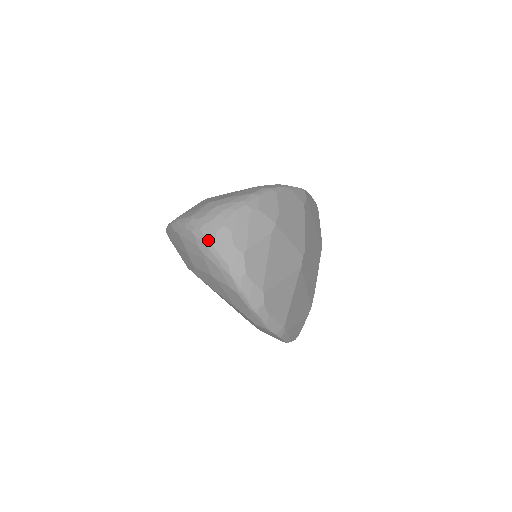
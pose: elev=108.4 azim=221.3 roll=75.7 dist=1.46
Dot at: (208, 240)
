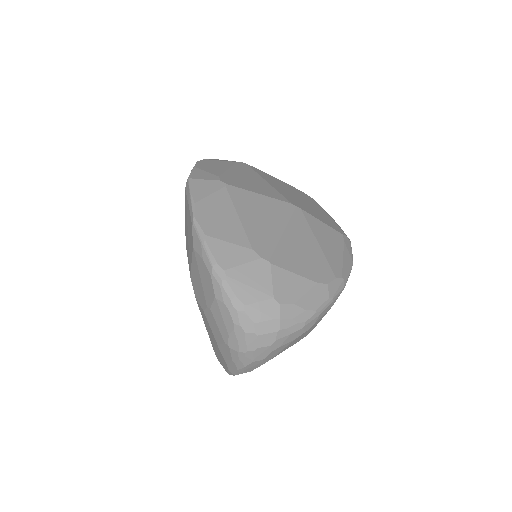
Dot at: (245, 347)
